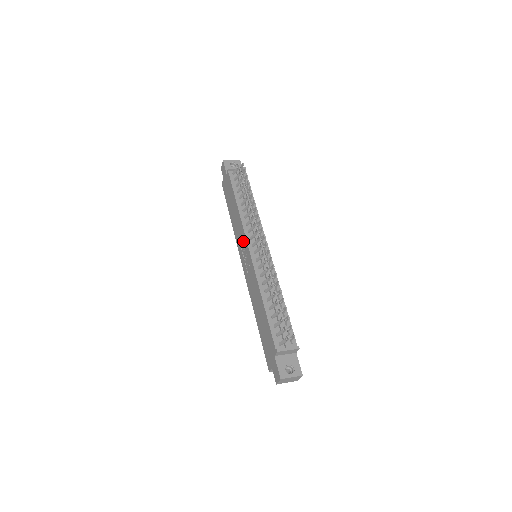
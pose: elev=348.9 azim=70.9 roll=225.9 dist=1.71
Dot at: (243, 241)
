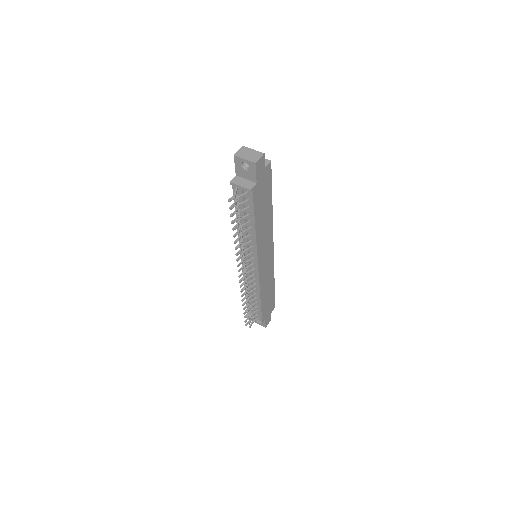
Dot at: occluded
